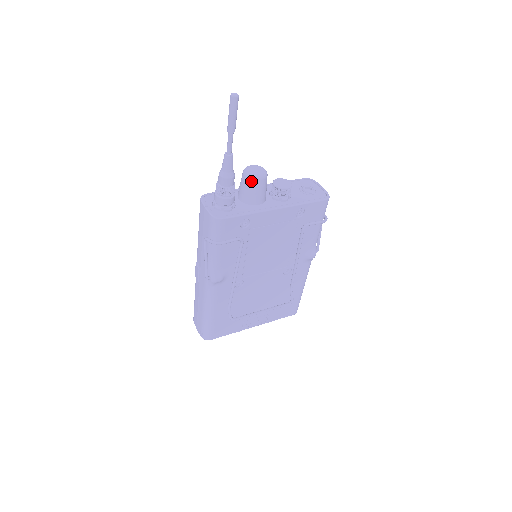
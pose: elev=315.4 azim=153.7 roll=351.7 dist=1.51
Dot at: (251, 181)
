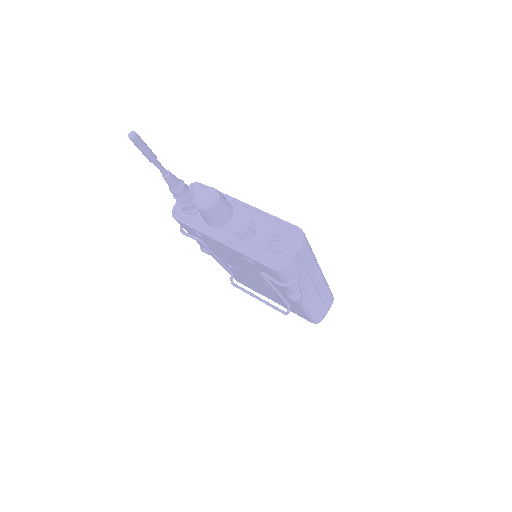
Dot at: (196, 205)
